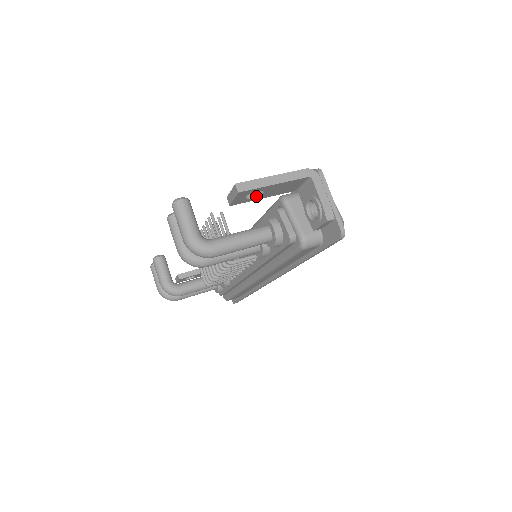
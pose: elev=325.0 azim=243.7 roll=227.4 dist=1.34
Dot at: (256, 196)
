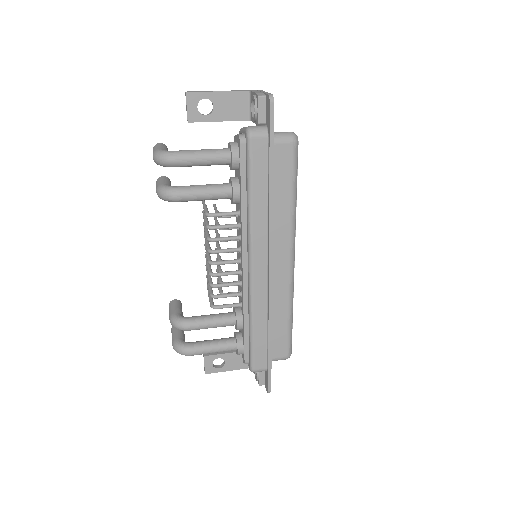
Dot at: (209, 114)
